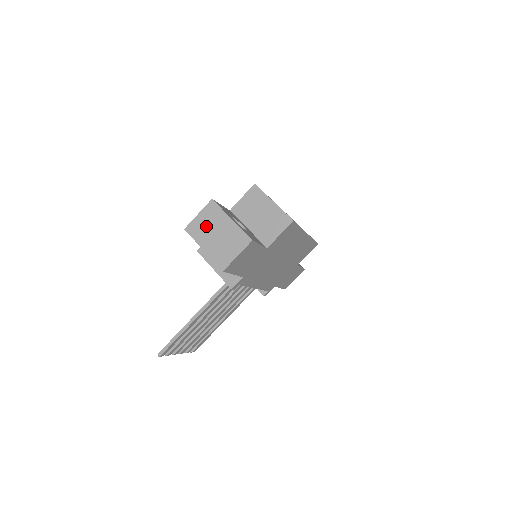
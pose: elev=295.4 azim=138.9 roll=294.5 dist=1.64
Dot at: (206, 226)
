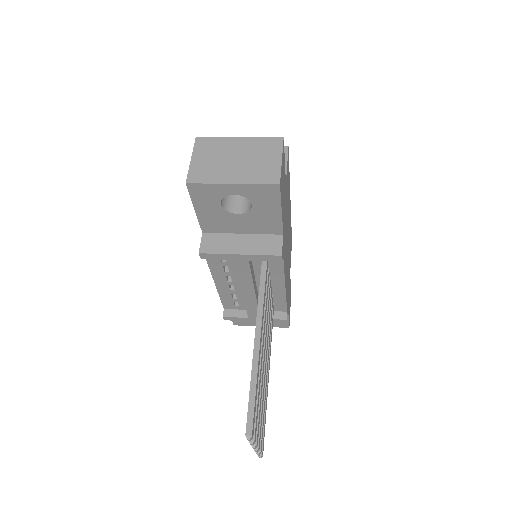
Dot at: (213, 162)
